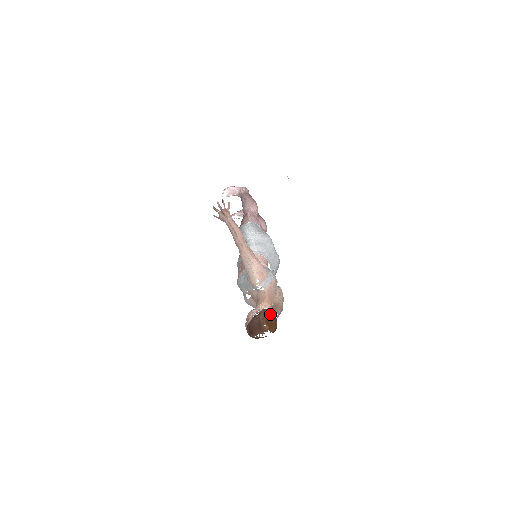
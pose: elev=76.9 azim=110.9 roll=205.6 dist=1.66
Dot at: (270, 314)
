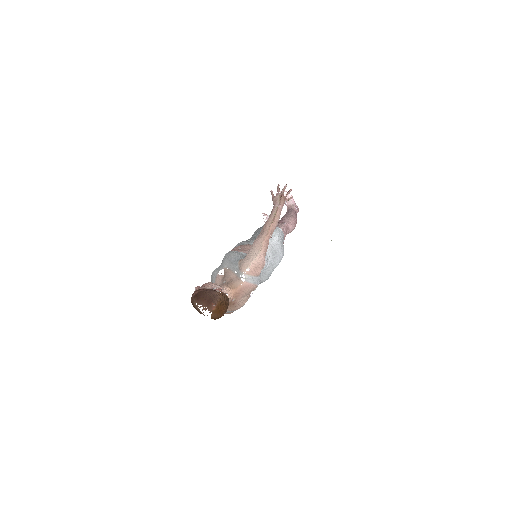
Dot at: (227, 303)
